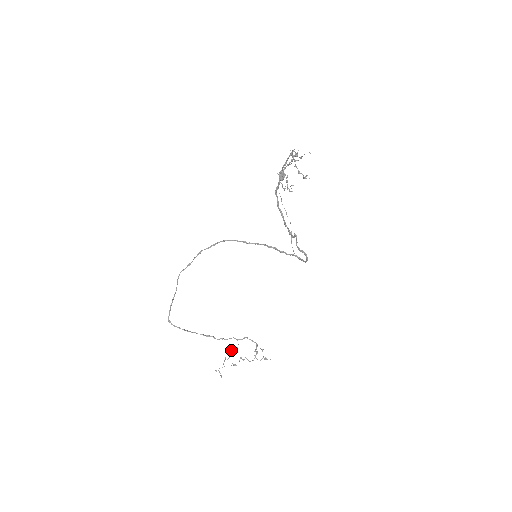
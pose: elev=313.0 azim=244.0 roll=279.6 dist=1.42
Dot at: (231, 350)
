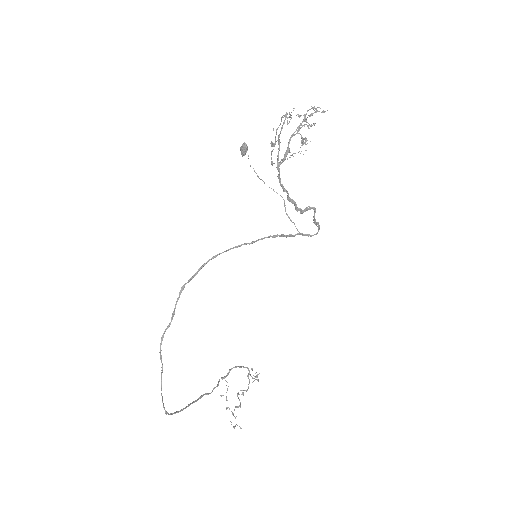
Dot at: occluded
